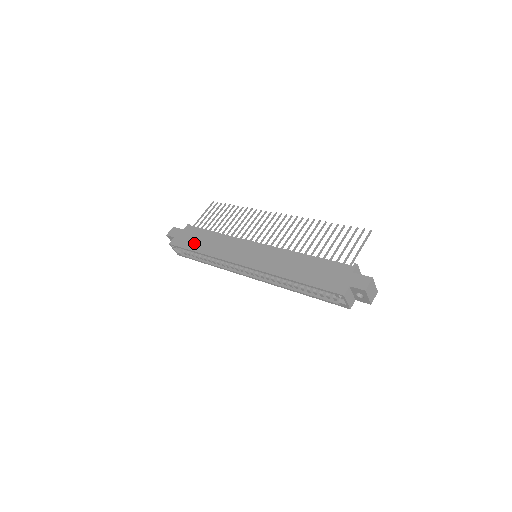
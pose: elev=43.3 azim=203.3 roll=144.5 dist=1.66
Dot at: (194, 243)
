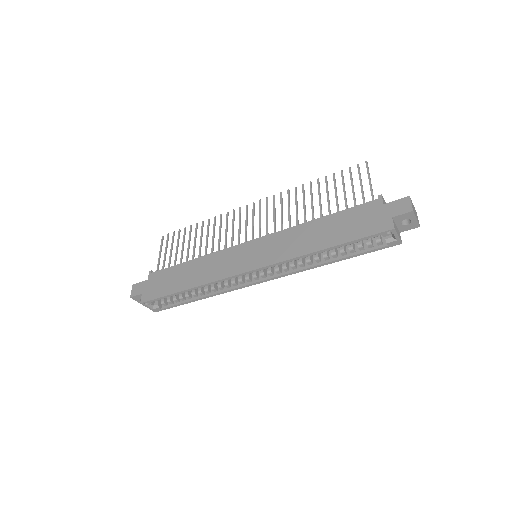
Dot at: (172, 284)
